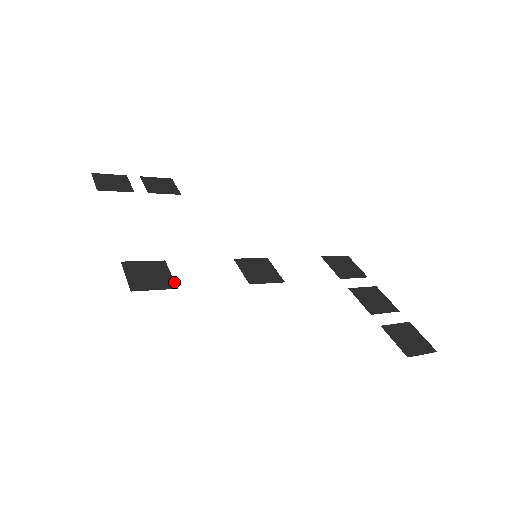
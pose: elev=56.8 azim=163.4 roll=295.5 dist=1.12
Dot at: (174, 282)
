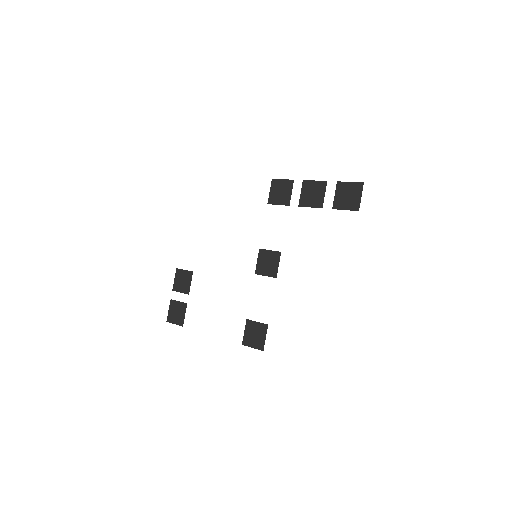
Dot at: (263, 324)
